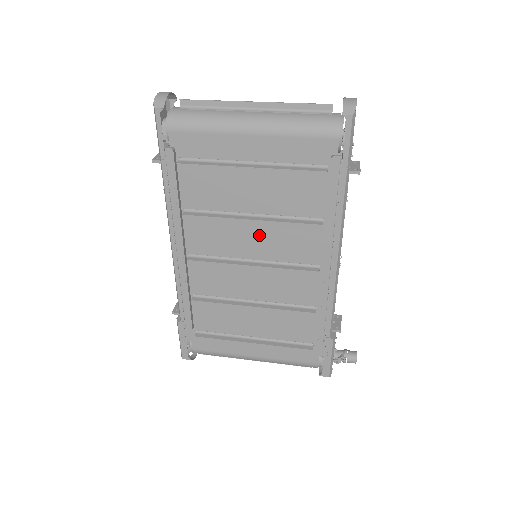
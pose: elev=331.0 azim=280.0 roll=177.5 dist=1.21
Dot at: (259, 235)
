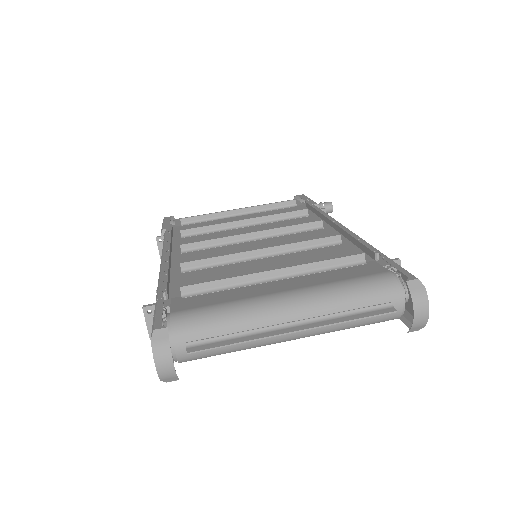
Dot at: occluded
